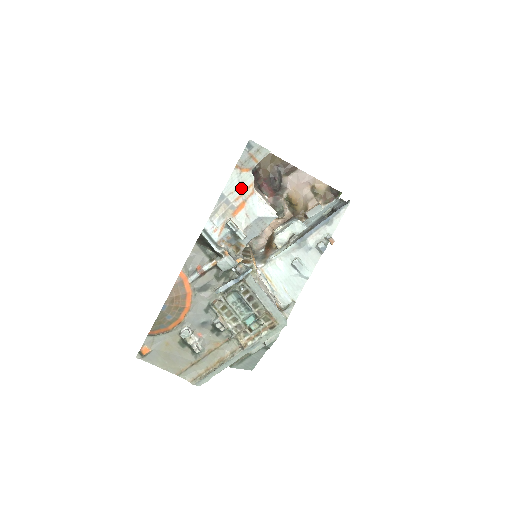
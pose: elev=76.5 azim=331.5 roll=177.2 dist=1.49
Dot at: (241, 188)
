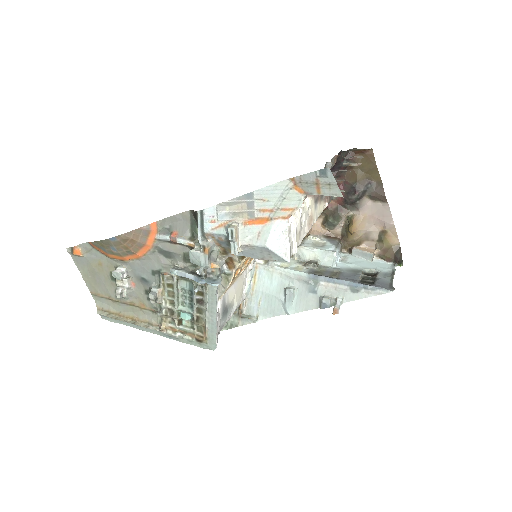
Dot at: (278, 203)
